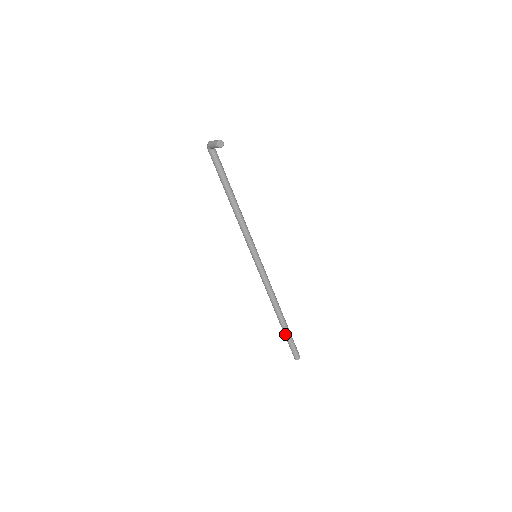
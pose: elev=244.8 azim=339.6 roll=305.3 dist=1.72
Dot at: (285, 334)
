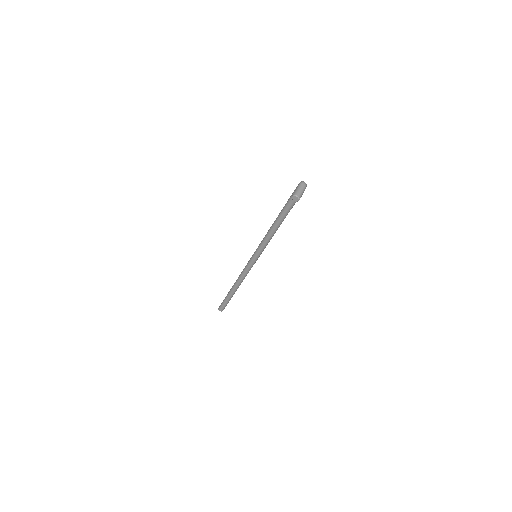
Dot at: (227, 295)
